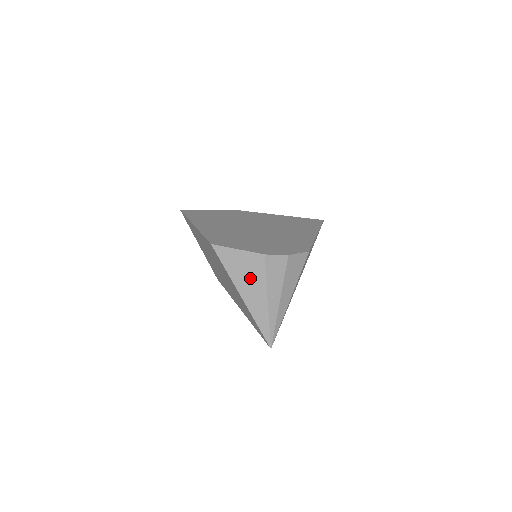
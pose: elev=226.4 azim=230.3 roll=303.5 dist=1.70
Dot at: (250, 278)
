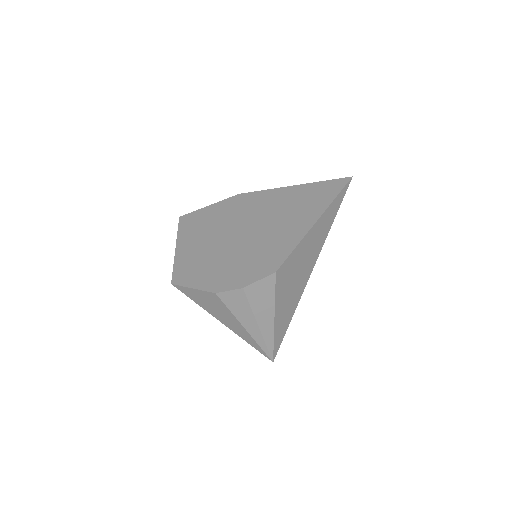
Dot at: (218, 310)
